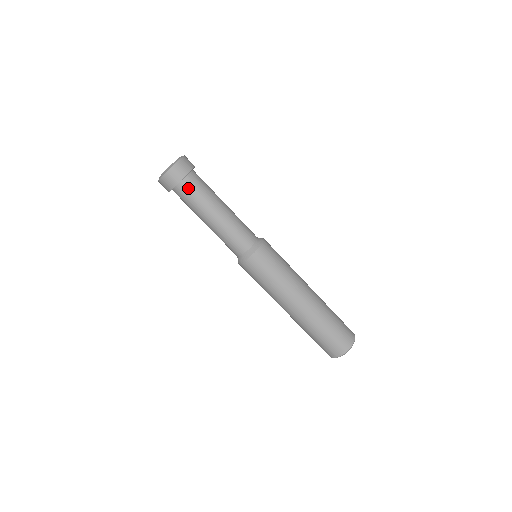
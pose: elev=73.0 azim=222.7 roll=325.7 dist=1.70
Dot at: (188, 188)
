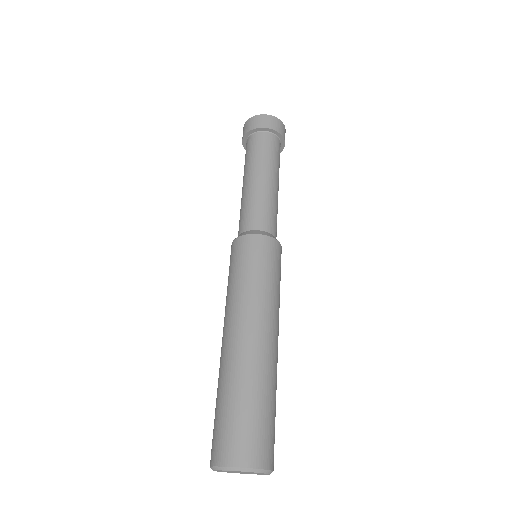
Dot at: (259, 141)
